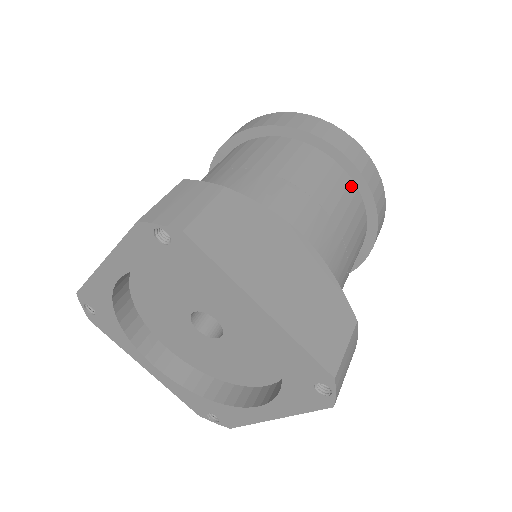
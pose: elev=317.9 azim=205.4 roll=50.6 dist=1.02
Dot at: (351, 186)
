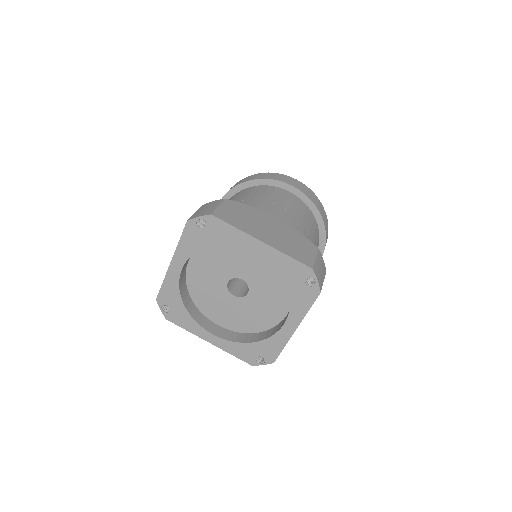
Dot at: (297, 199)
